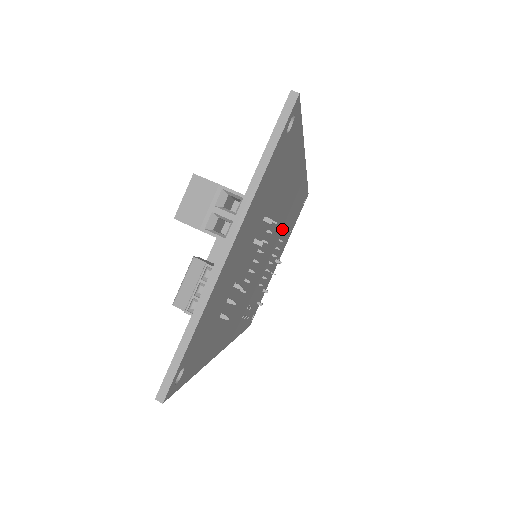
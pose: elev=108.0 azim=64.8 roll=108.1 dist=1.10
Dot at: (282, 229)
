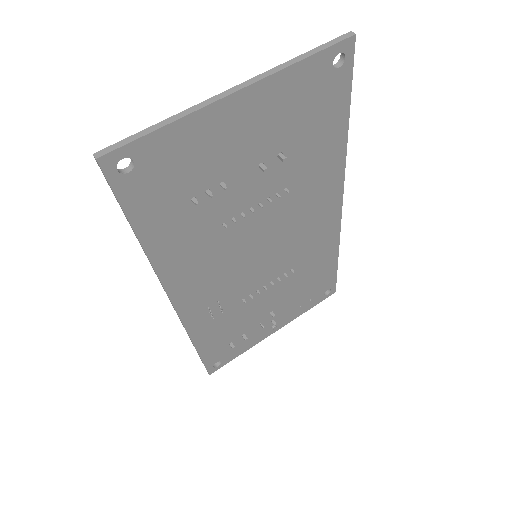
Dot at: (293, 262)
